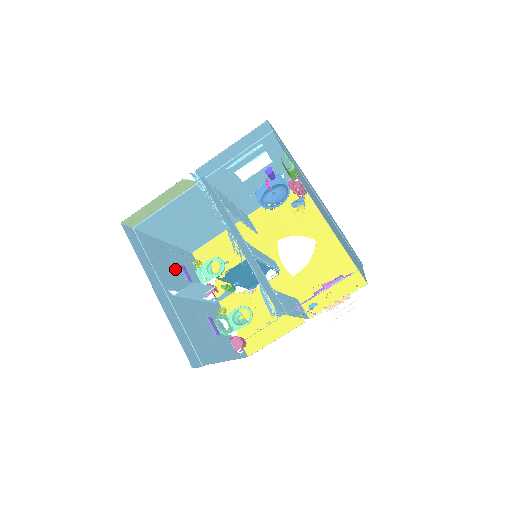
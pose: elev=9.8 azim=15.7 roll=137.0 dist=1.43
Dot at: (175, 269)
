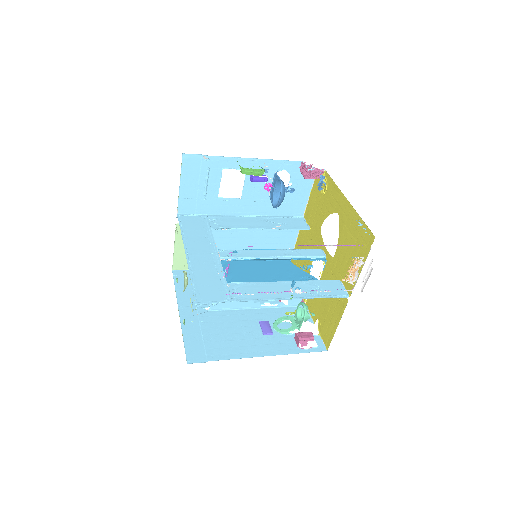
Dot at: occluded
